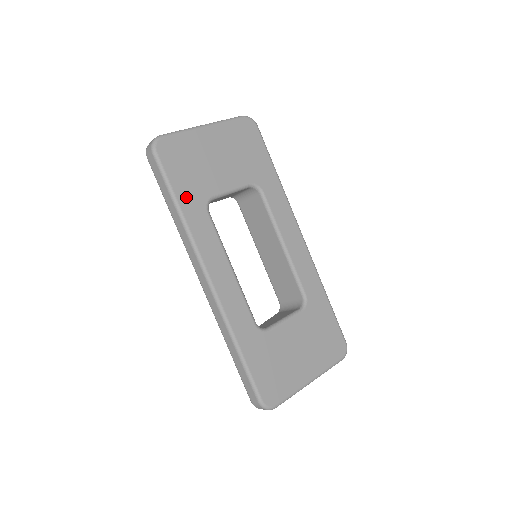
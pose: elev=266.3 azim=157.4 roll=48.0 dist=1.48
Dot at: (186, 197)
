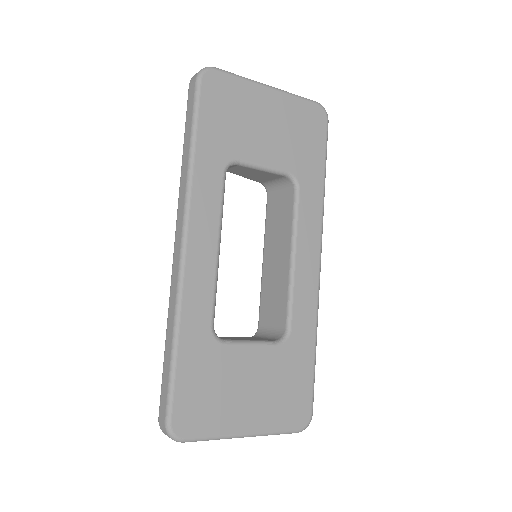
Dot at: (208, 143)
